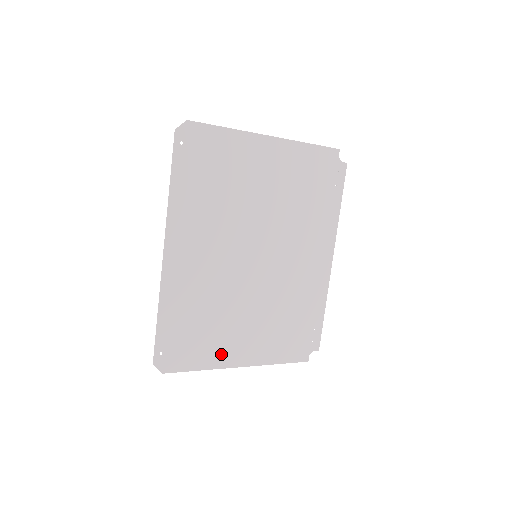
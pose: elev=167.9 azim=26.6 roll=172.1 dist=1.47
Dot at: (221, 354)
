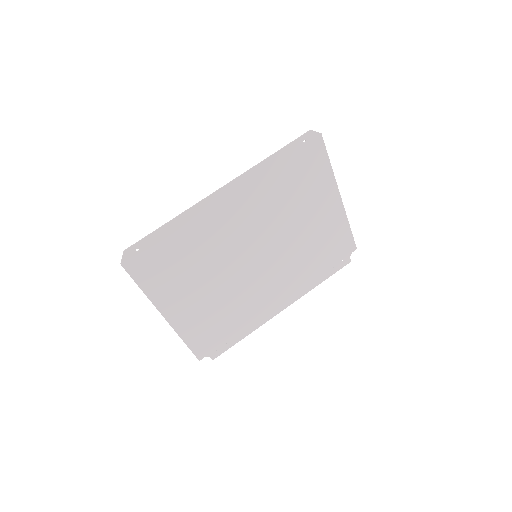
Dot at: (166, 294)
